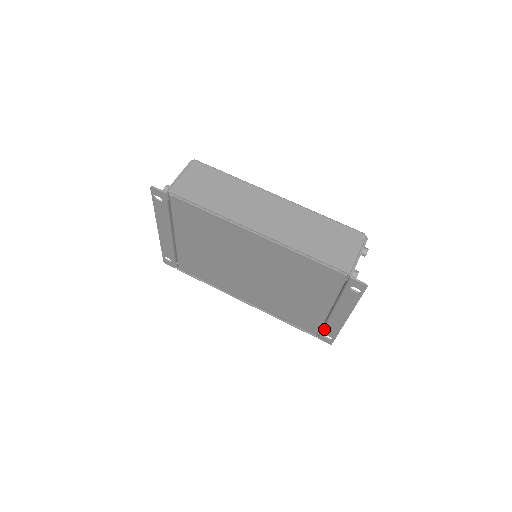
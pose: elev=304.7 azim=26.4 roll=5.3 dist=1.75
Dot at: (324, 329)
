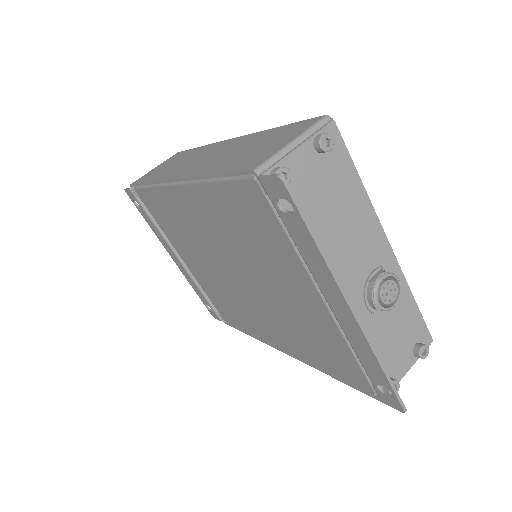
Dot at: (363, 366)
